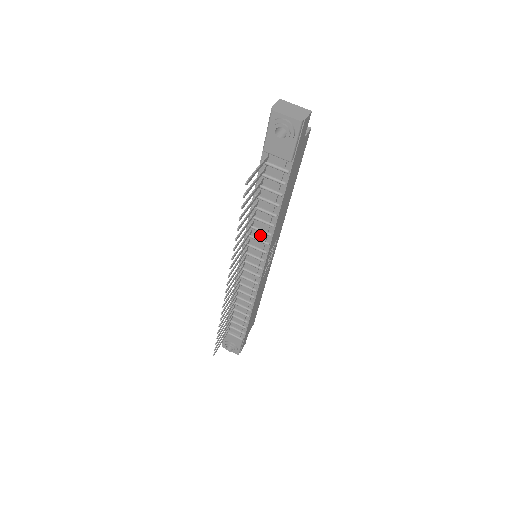
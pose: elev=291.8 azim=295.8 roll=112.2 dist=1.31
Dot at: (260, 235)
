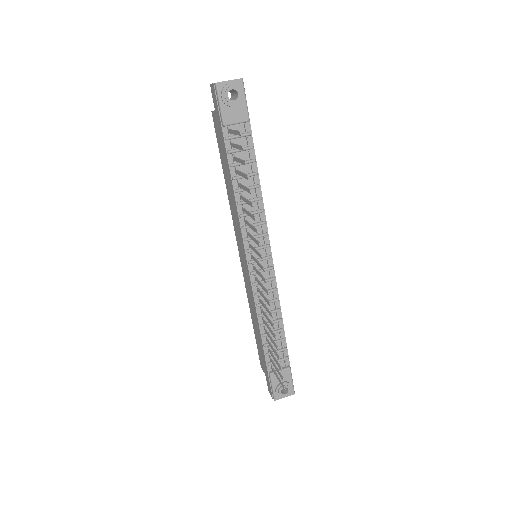
Dot at: occluded
